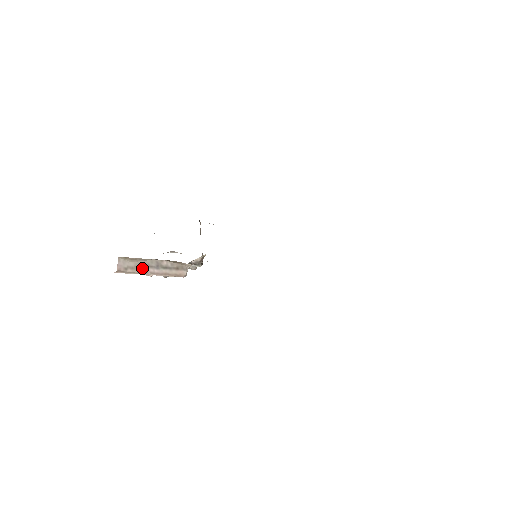
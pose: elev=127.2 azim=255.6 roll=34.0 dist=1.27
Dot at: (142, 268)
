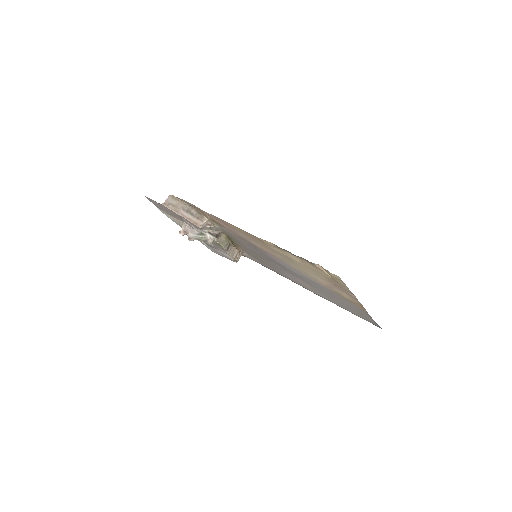
Dot at: (178, 208)
